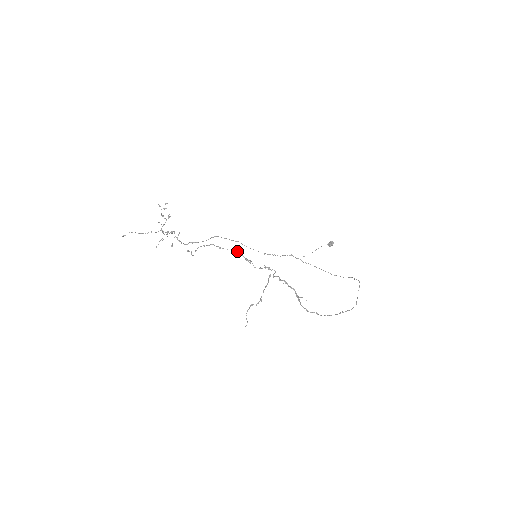
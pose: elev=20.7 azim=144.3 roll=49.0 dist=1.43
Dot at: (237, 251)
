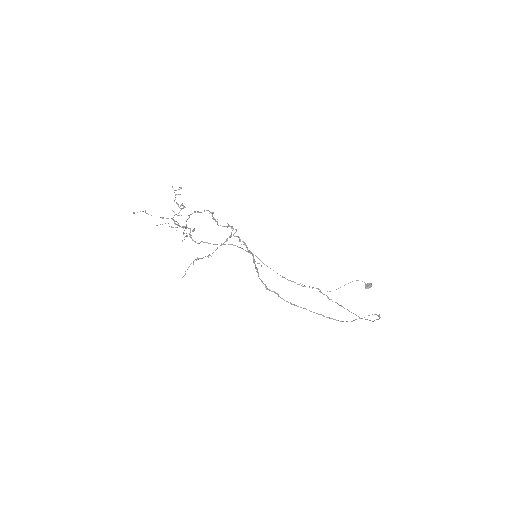
Dot at: occluded
